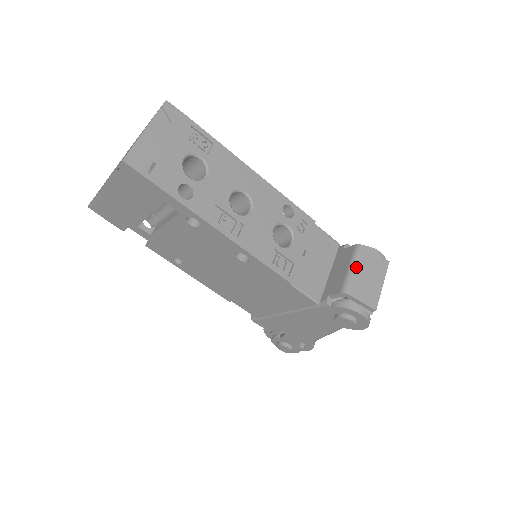
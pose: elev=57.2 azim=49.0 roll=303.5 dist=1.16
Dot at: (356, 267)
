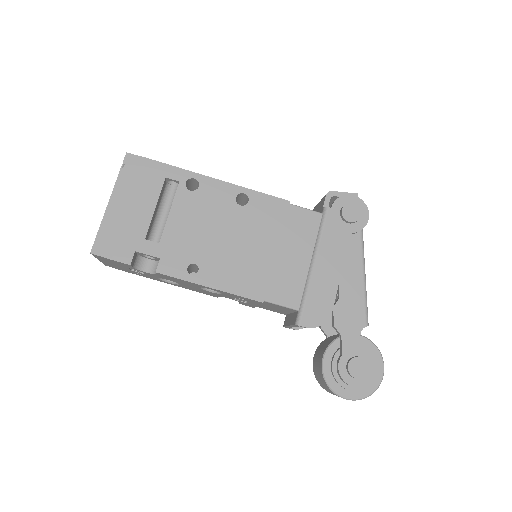
Dot at: occluded
